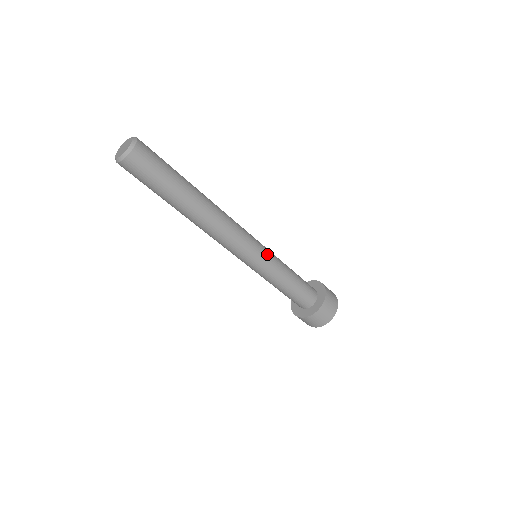
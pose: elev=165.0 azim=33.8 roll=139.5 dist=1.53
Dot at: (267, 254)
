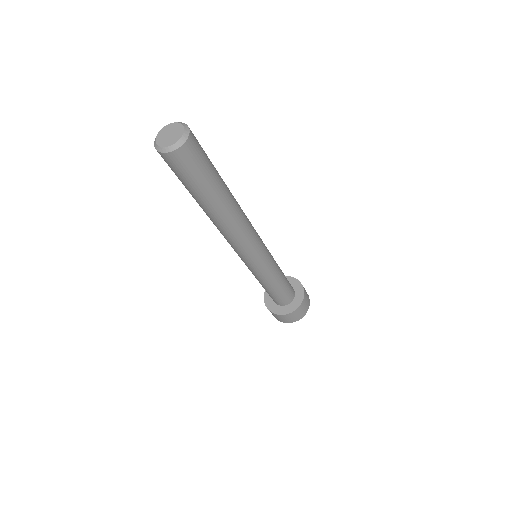
Dot at: occluded
